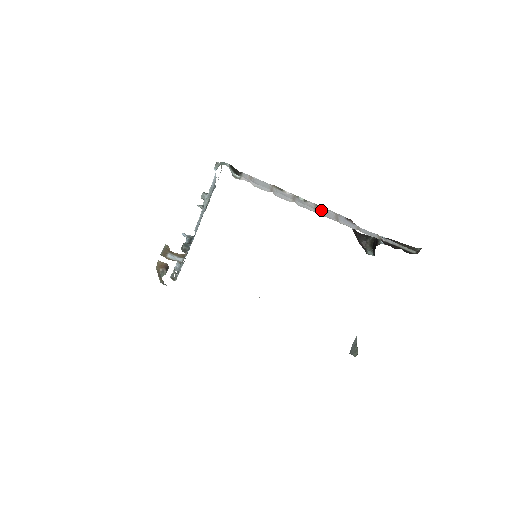
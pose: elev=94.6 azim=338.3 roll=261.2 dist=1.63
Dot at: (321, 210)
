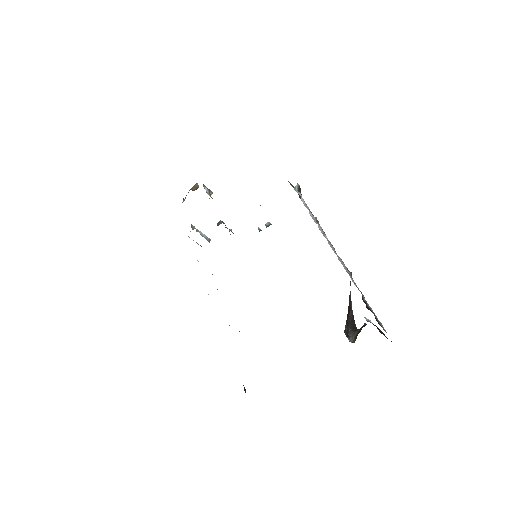
Dot at: (333, 248)
